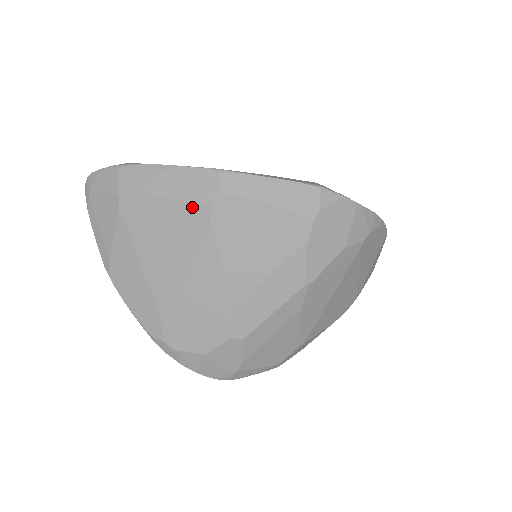
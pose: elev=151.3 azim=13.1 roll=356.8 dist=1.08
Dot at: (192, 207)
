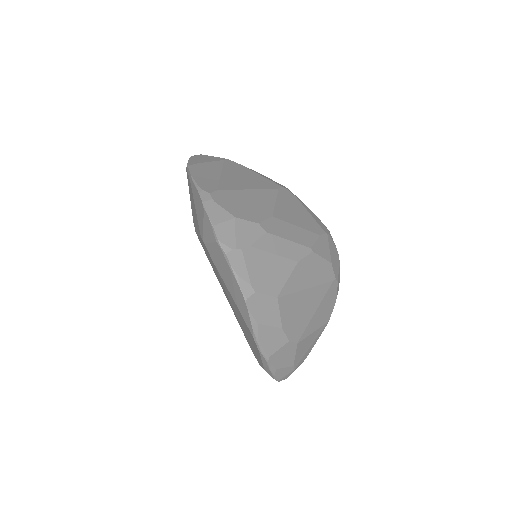
Dot at: (270, 181)
